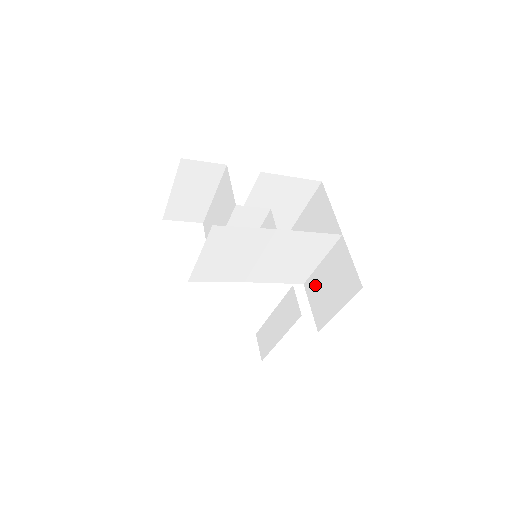
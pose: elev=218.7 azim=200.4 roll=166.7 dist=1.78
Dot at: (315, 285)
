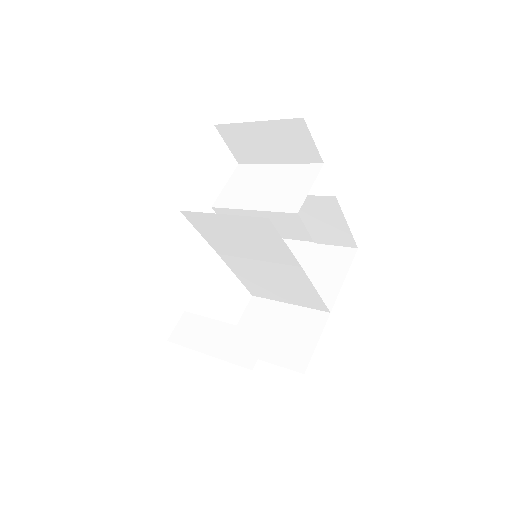
Dot at: (262, 312)
